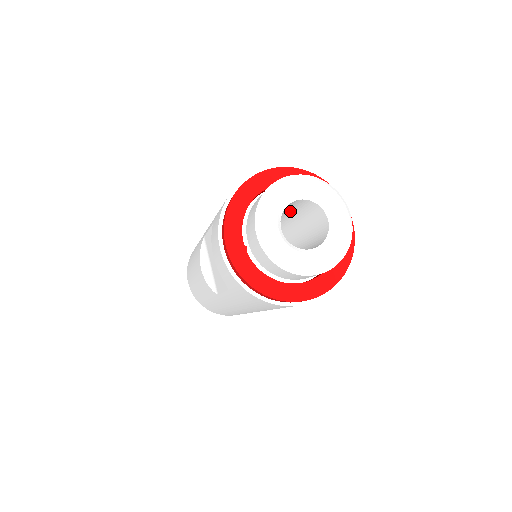
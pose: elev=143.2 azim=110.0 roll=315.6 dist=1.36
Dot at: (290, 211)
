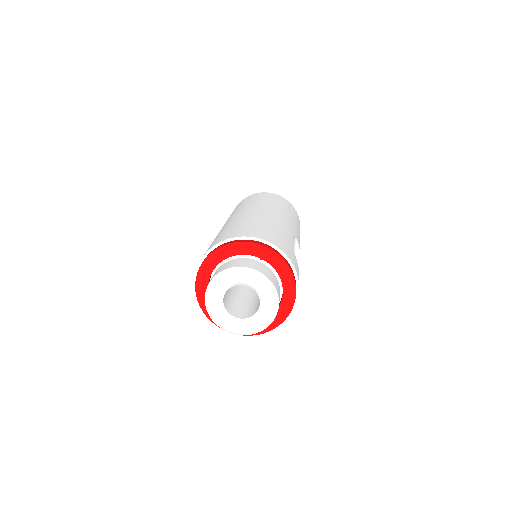
Dot at: occluded
